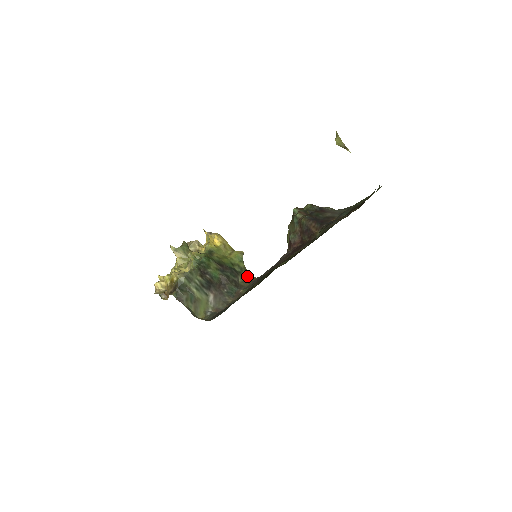
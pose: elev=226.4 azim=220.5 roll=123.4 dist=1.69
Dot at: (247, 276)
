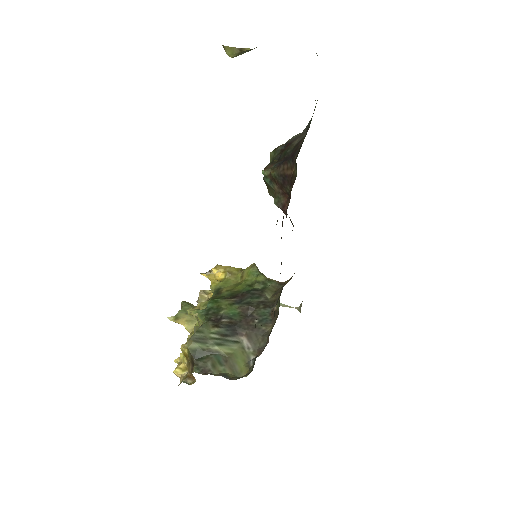
Dot at: (276, 286)
